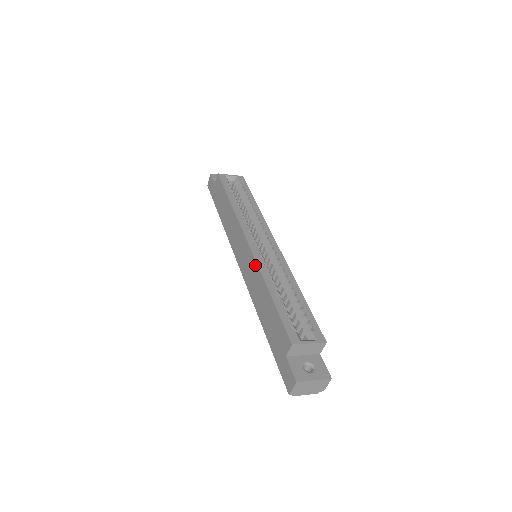
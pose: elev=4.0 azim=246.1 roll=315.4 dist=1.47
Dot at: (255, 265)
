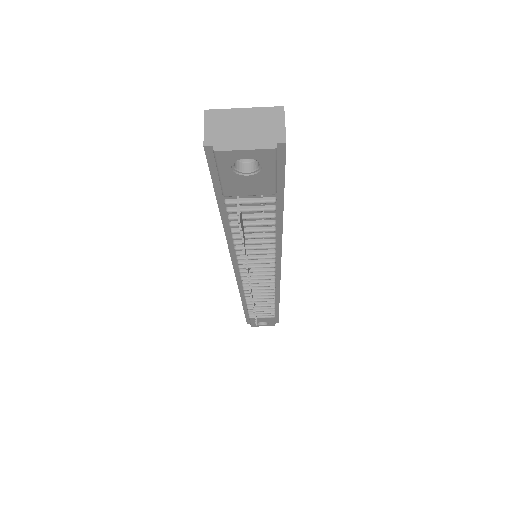
Dot at: occluded
